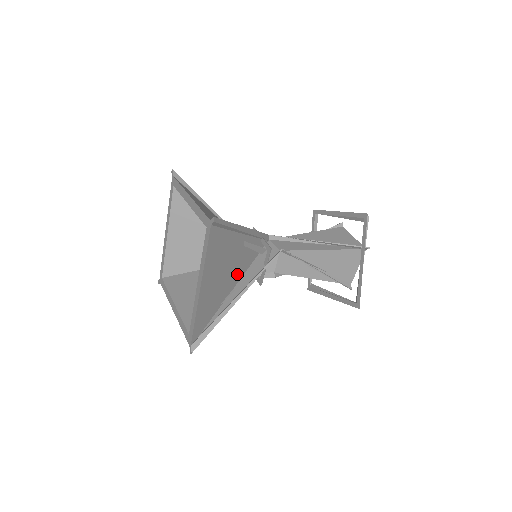
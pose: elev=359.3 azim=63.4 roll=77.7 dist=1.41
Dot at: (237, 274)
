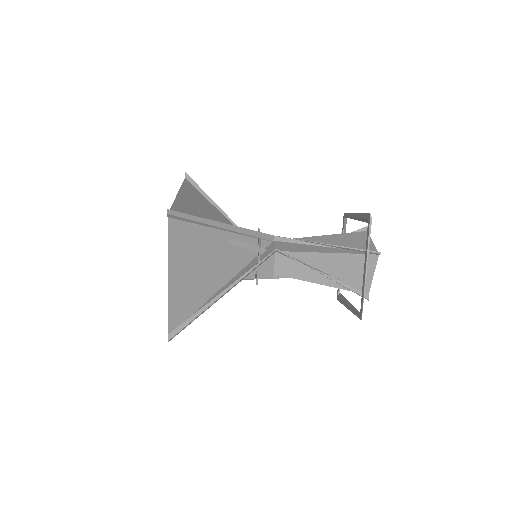
Dot at: (227, 271)
